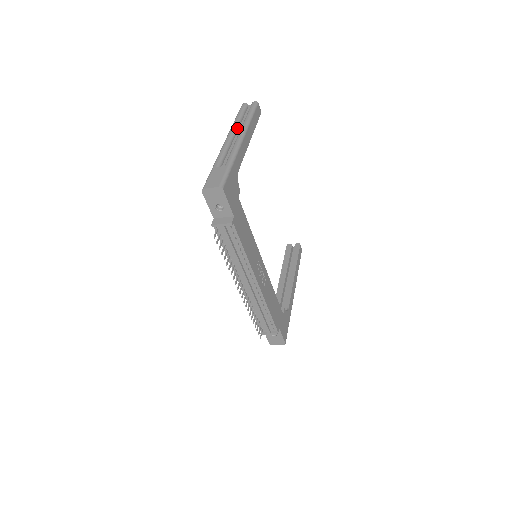
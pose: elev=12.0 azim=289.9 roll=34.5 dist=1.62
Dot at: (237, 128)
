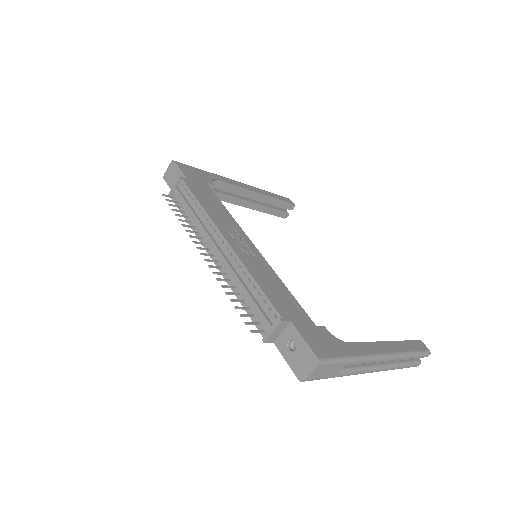
Dot at: occluded
